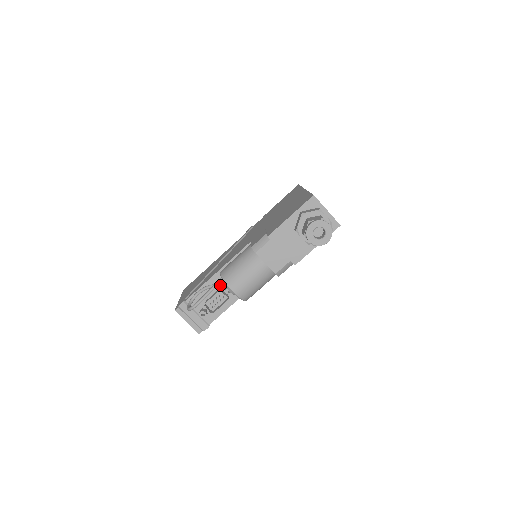
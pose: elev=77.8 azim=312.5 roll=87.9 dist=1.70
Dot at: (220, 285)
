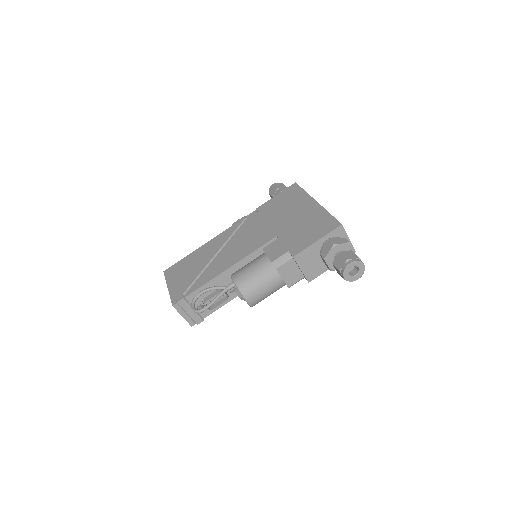
Dot at: occluded
